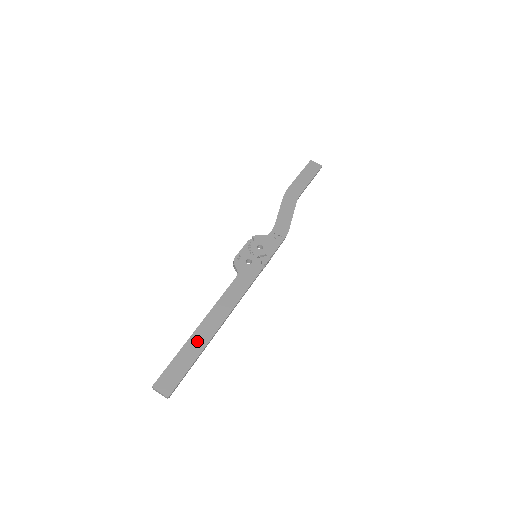
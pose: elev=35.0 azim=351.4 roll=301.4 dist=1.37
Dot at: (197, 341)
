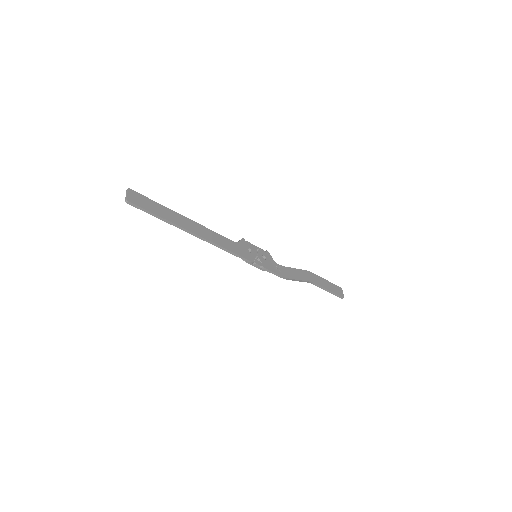
Dot at: (176, 217)
